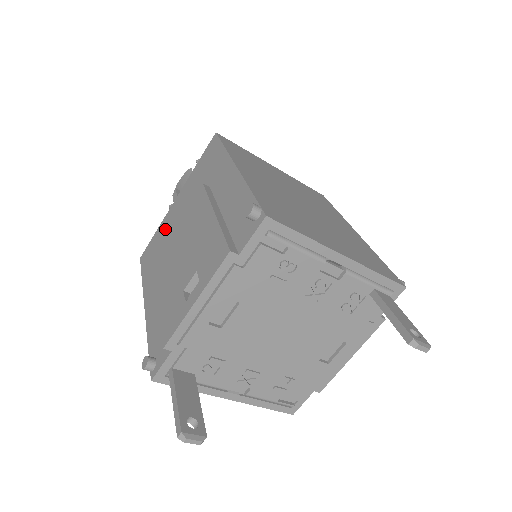
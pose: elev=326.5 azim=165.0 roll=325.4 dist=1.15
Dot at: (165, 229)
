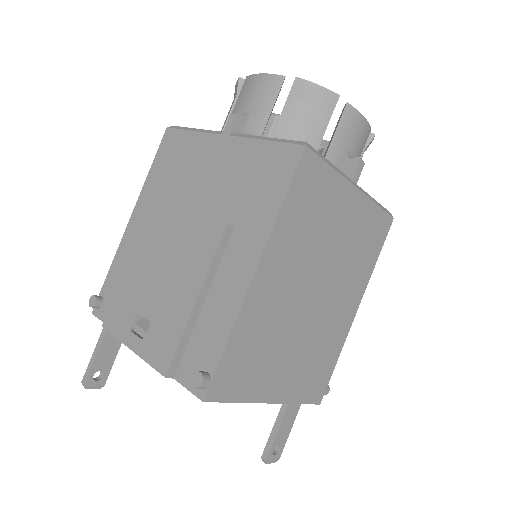
Dot at: (193, 157)
